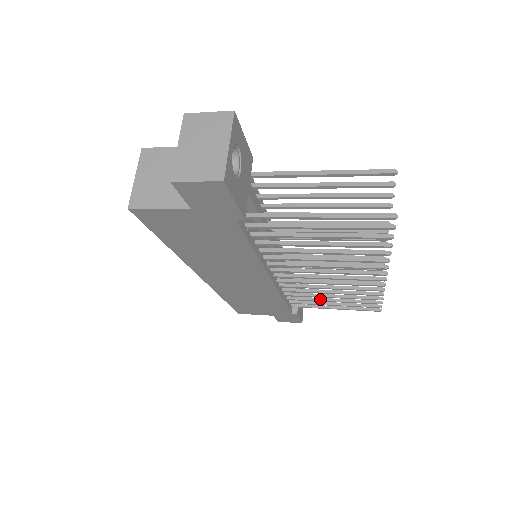
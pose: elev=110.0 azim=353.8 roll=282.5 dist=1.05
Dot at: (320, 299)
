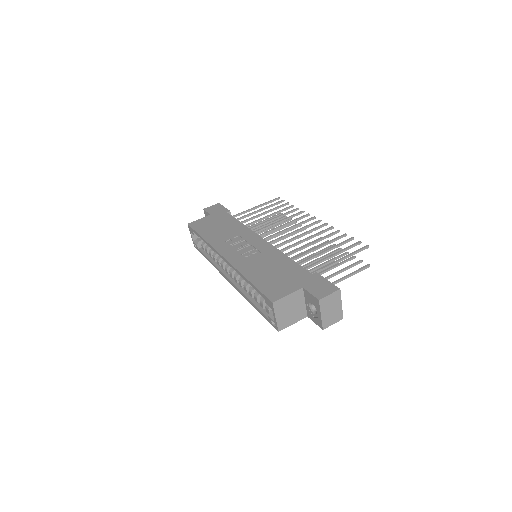
Dot at: occluded
